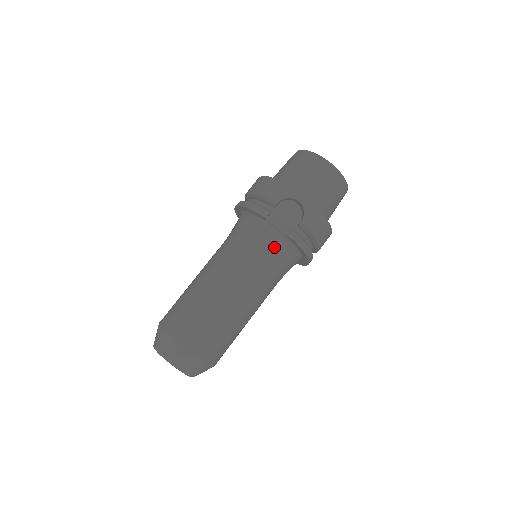
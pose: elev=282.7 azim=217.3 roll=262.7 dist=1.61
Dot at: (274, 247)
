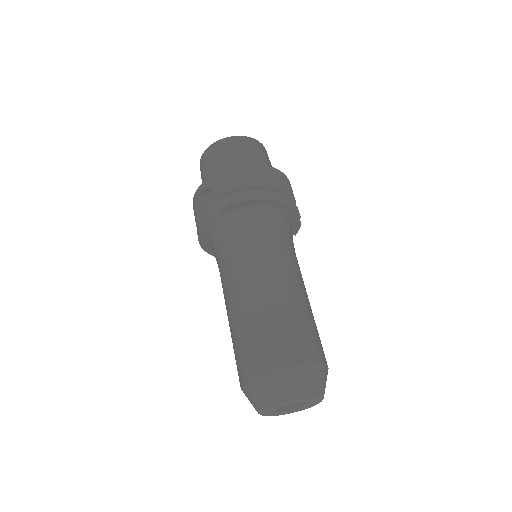
Dot at: (227, 232)
